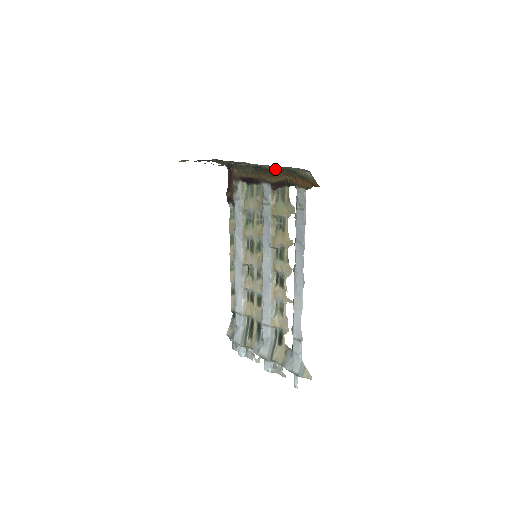
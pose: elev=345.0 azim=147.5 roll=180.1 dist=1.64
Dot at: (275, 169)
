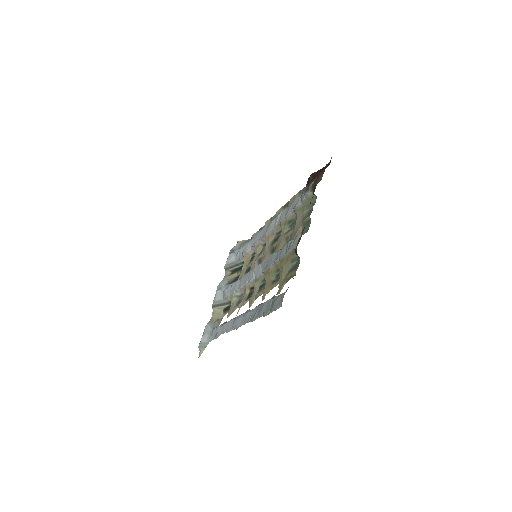
Dot at: occluded
